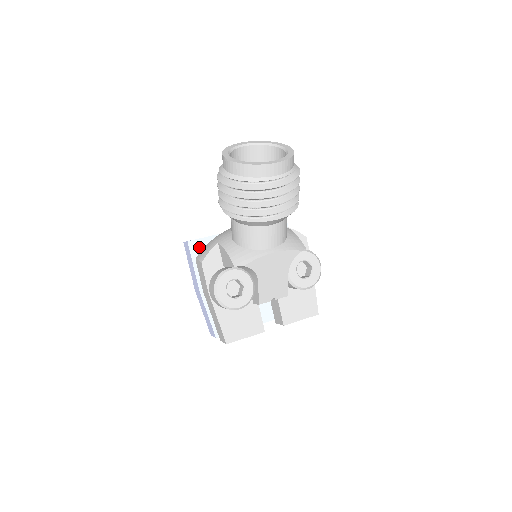
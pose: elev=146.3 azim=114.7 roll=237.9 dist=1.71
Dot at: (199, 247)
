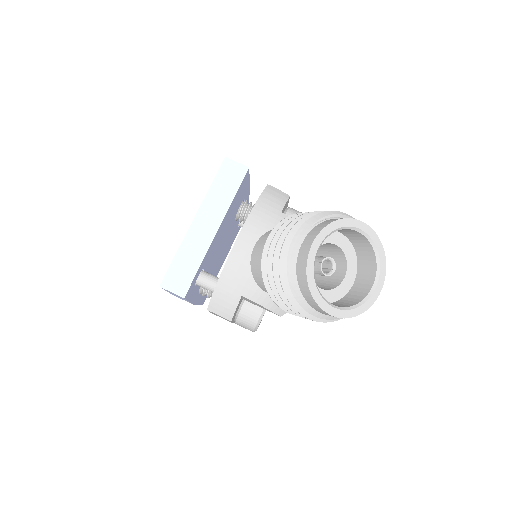
Dot at: (192, 287)
